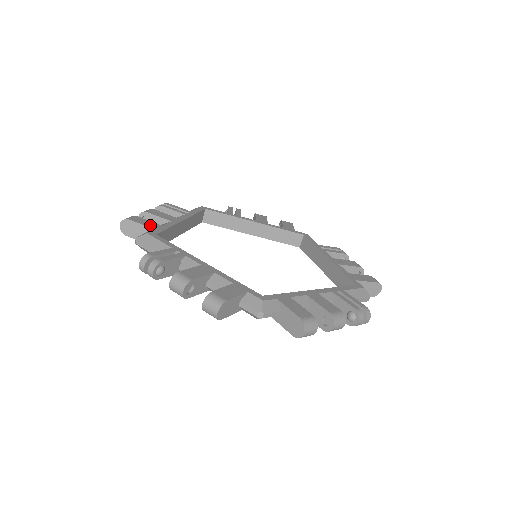
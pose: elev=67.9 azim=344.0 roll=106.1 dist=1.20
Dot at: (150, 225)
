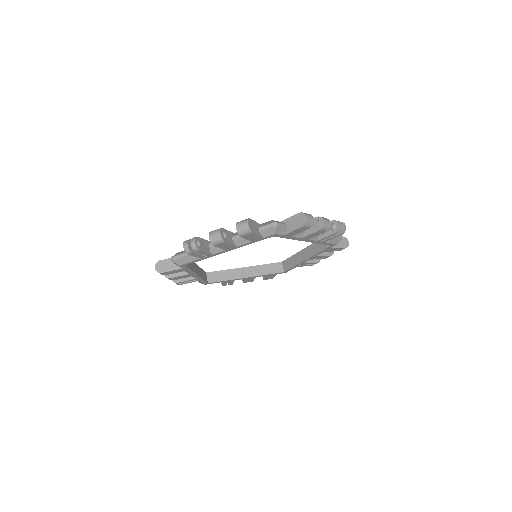
Dot at: occluded
